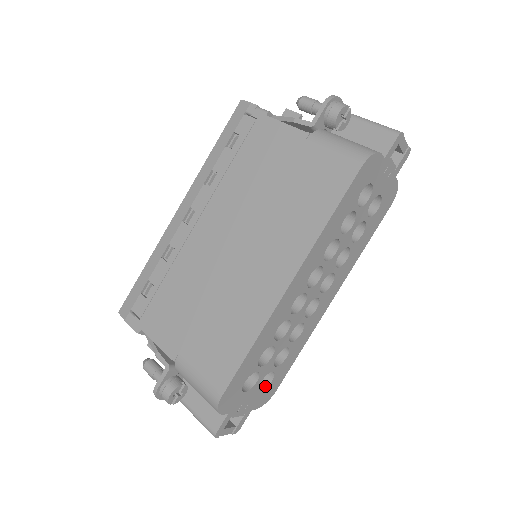
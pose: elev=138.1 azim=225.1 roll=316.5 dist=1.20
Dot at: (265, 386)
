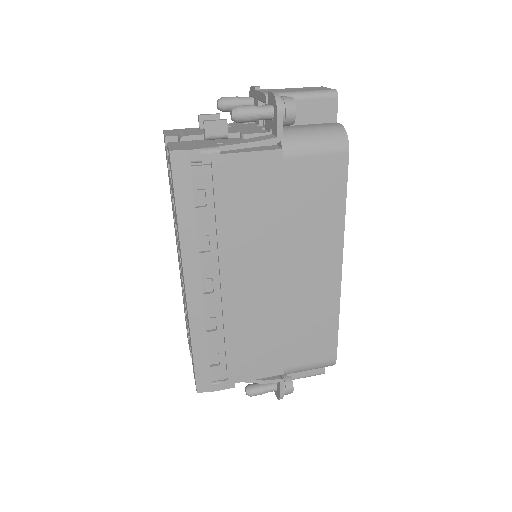
Dot at: occluded
